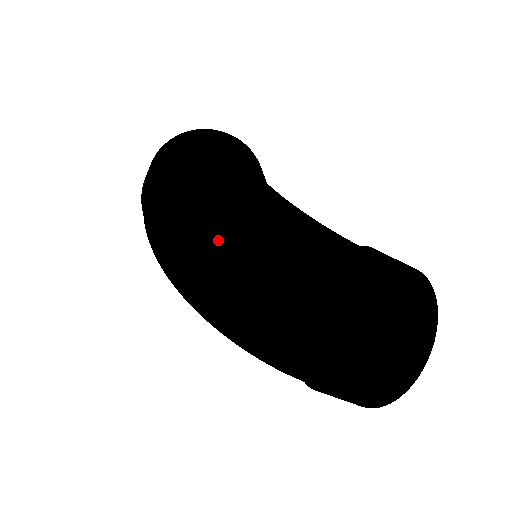
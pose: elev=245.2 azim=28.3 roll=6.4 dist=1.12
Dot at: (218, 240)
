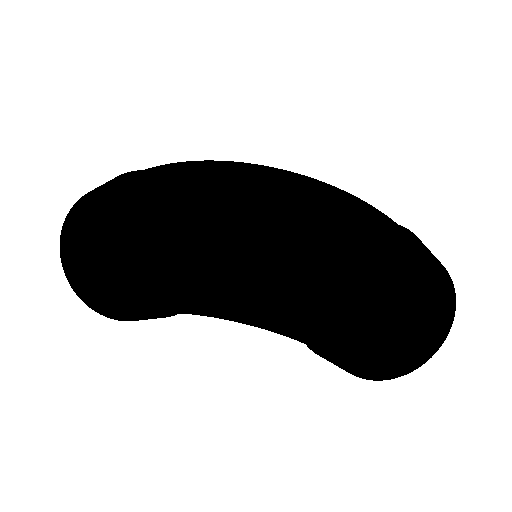
Dot at: (273, 180)
